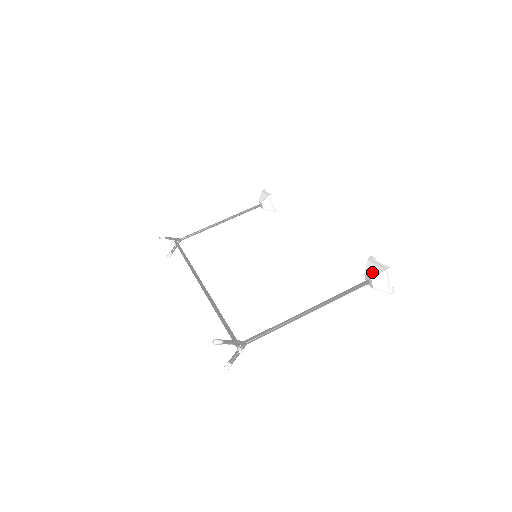
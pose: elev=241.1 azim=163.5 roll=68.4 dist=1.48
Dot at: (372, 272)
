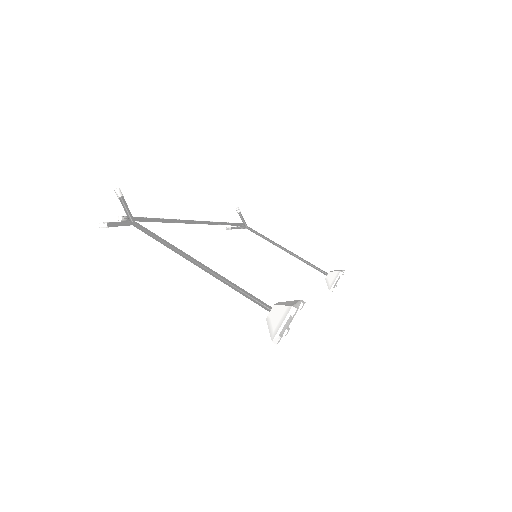
Dot at: (283, 303)
